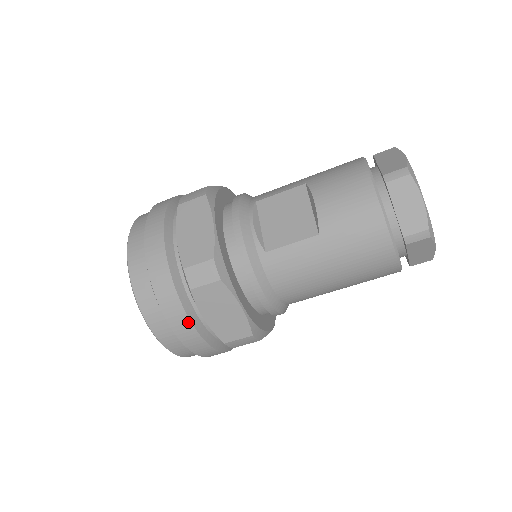
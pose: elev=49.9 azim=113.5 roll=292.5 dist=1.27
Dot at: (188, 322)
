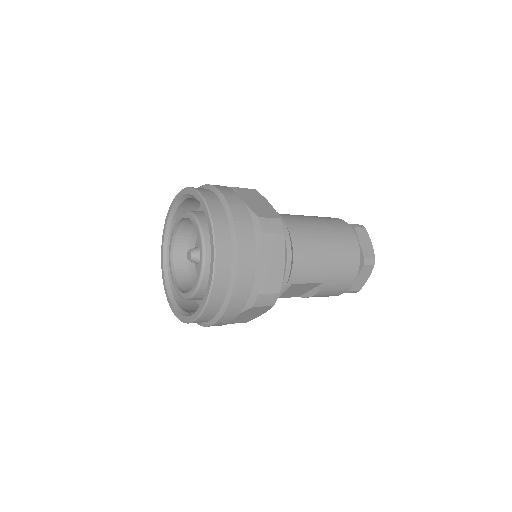
Dot at: occluded
